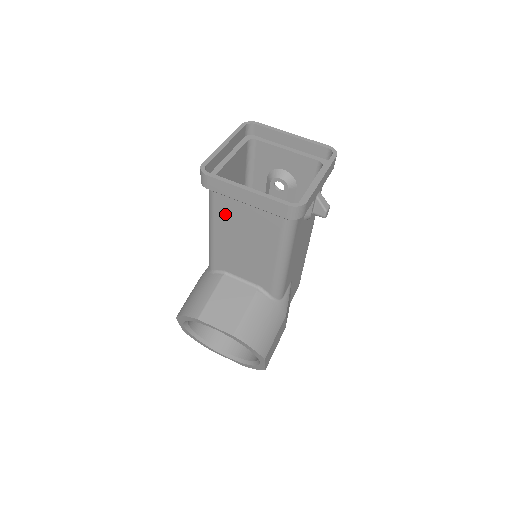
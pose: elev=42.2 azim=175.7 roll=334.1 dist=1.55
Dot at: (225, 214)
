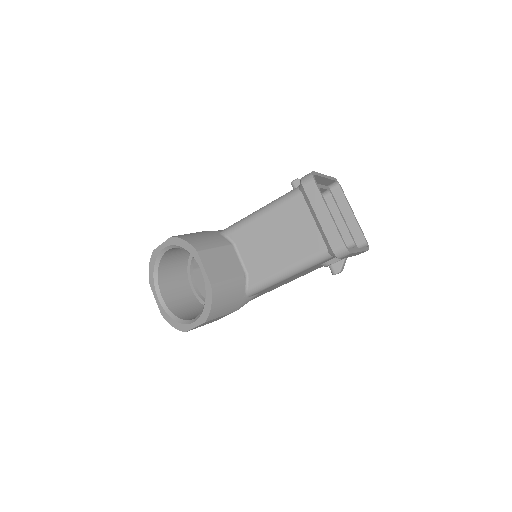
Dot at: (290, 211)
